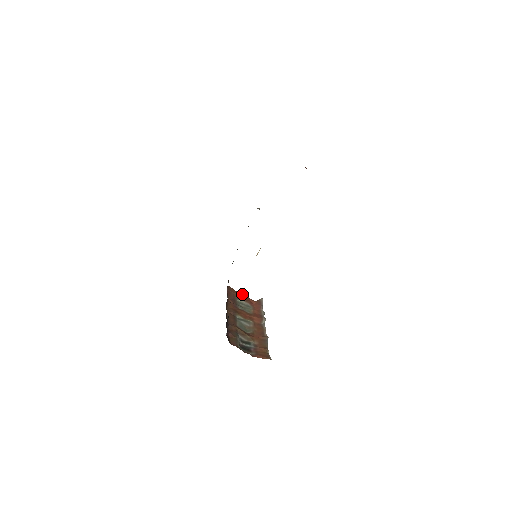
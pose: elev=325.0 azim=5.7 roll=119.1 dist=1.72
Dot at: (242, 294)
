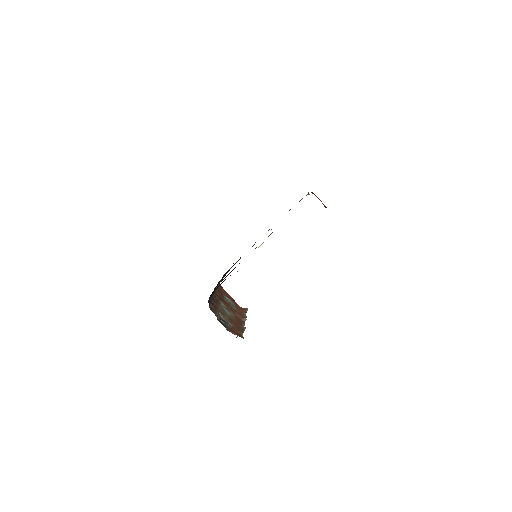
Dot at: occluded
